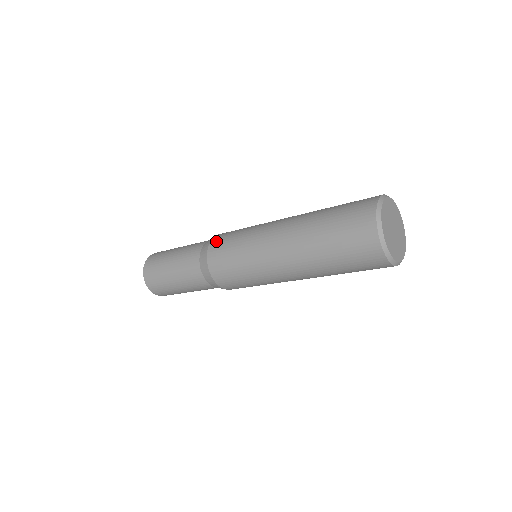
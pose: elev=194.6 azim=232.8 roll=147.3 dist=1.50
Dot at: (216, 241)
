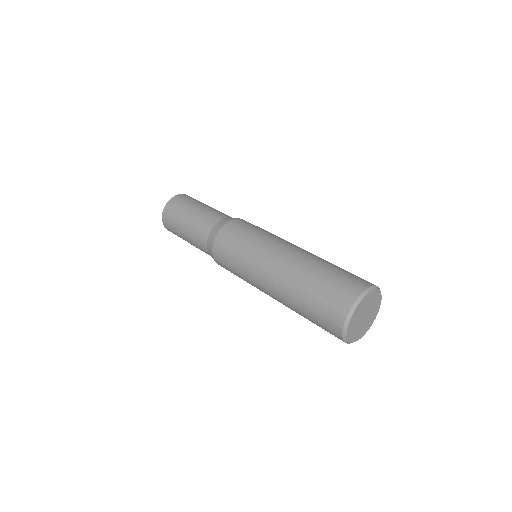
Dot at: (217, 254)
